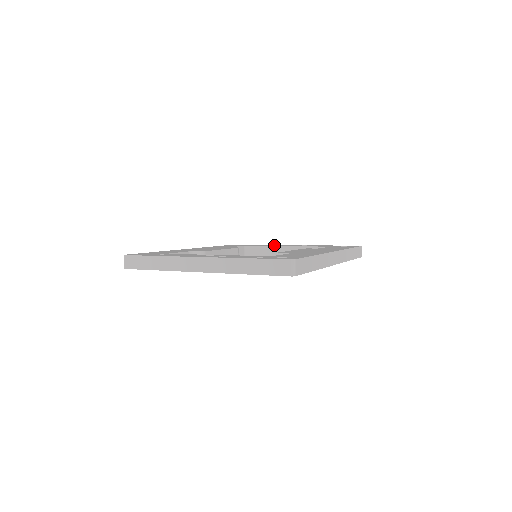
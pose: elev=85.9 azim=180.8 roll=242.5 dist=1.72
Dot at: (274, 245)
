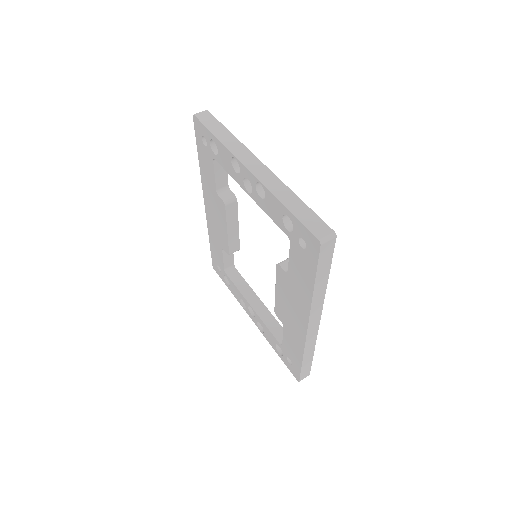
Dot at: occluded
